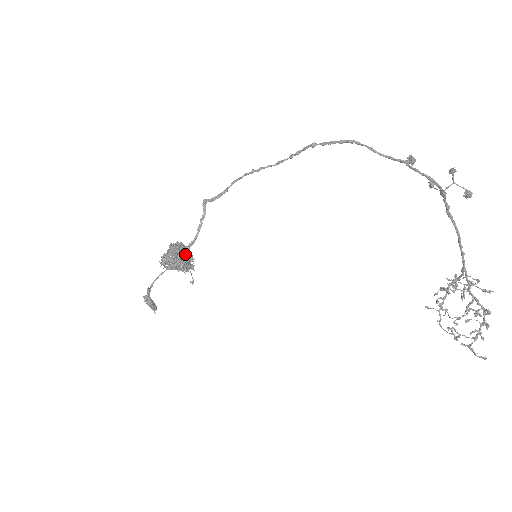
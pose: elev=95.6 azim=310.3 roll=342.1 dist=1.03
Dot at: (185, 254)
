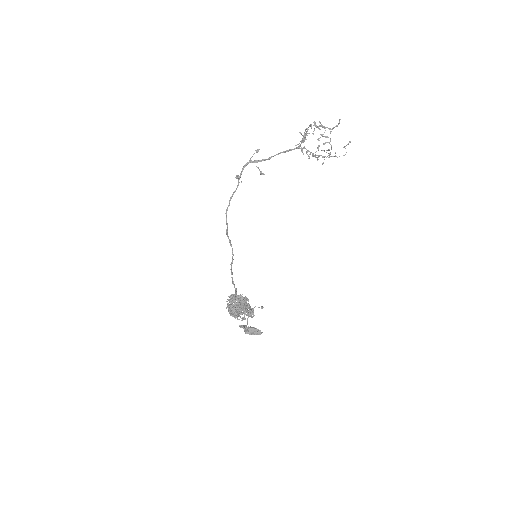
Dot at: (231, 295)
